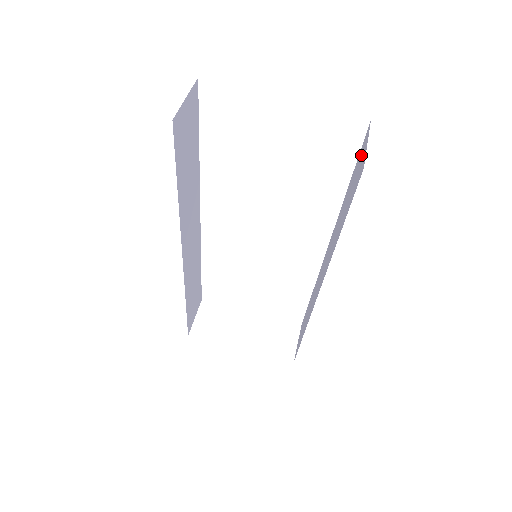
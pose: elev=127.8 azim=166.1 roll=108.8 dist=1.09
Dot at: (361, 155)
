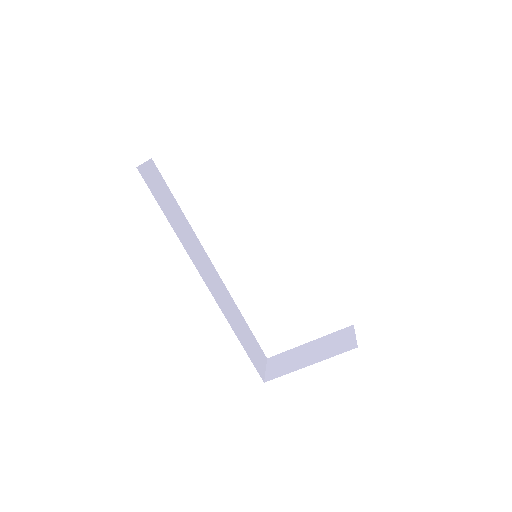
Dot at: occluded
